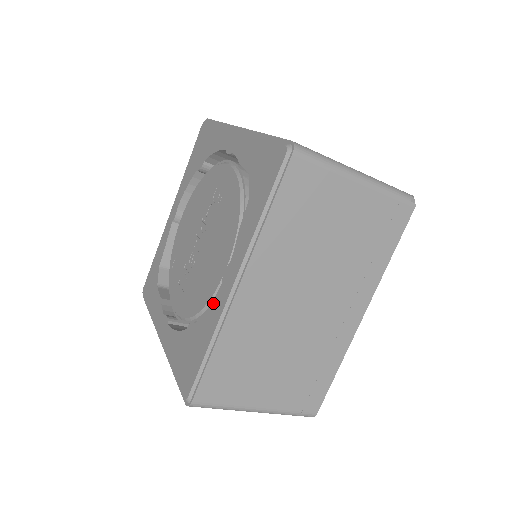
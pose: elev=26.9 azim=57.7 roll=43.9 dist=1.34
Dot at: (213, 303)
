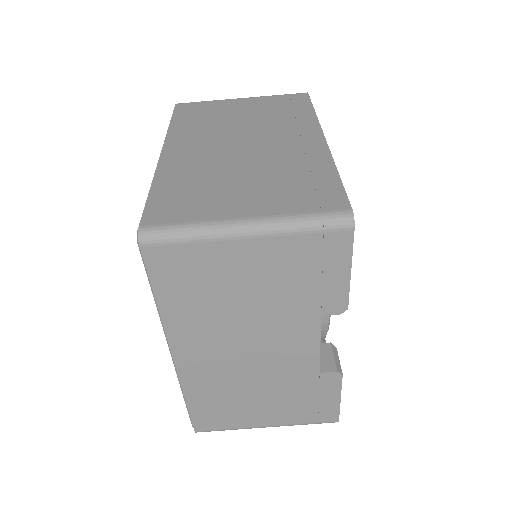
Dot at: occluded
